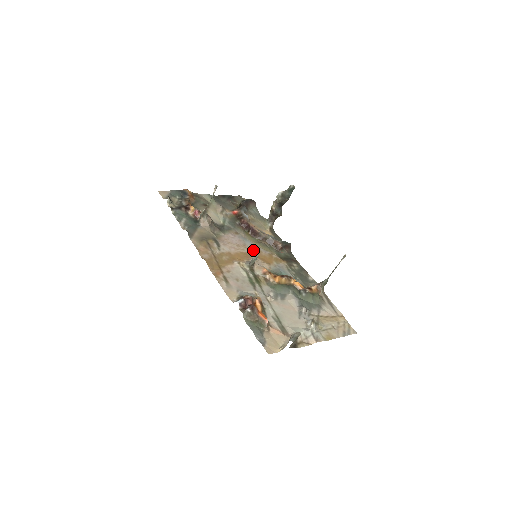
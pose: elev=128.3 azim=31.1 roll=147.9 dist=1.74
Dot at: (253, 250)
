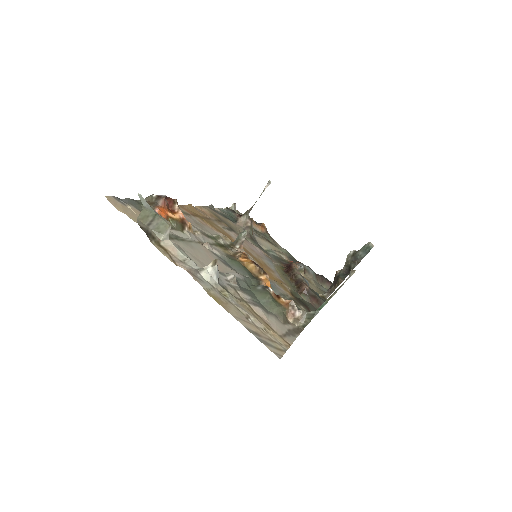
Dot at: (264, 263)
